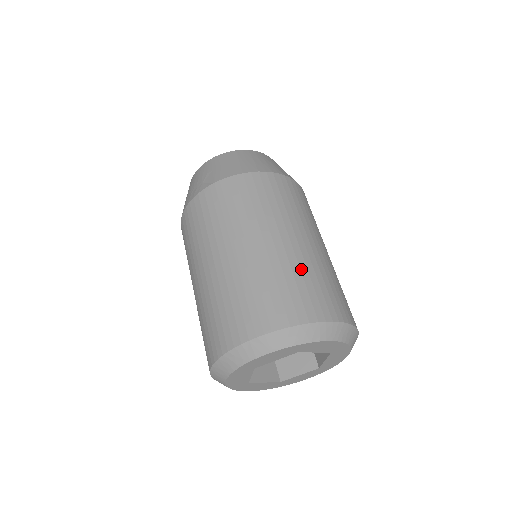
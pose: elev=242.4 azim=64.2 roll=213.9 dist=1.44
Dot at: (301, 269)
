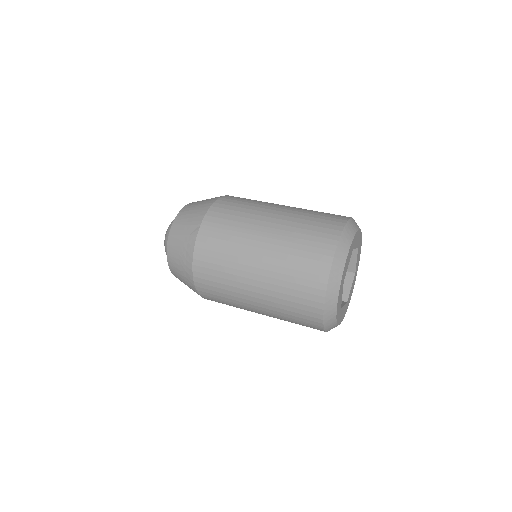
Dot at: (306, 213)
